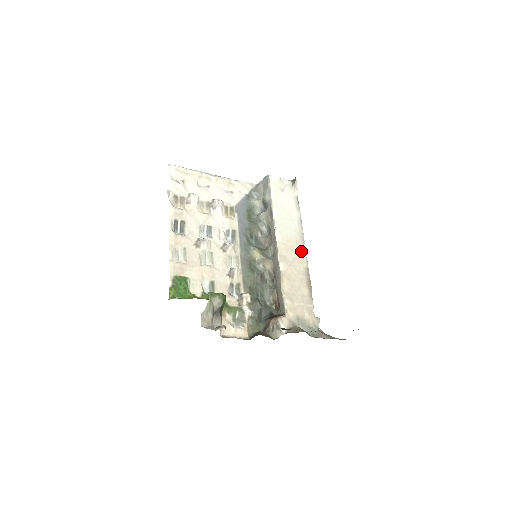
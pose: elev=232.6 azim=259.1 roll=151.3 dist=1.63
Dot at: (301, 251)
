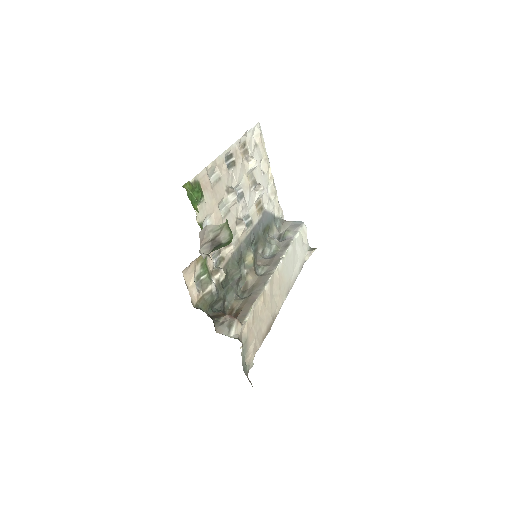
Dot at: (282, 298)
